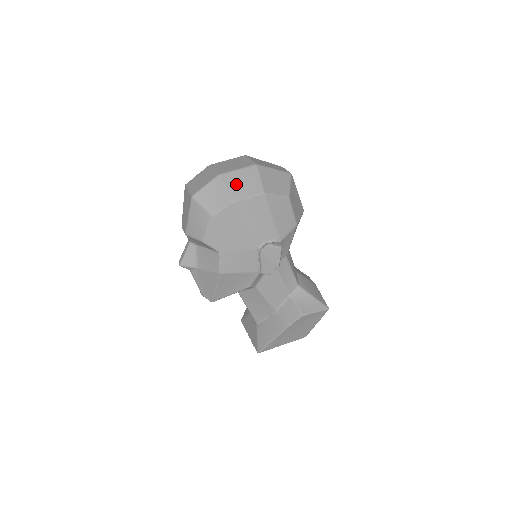
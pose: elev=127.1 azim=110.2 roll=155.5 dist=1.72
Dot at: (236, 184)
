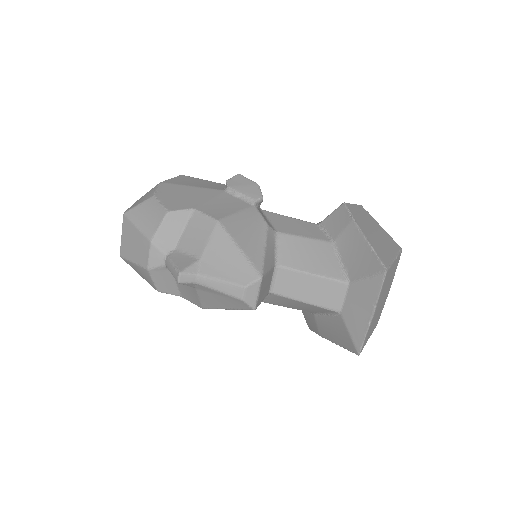
Dot at: occluded
